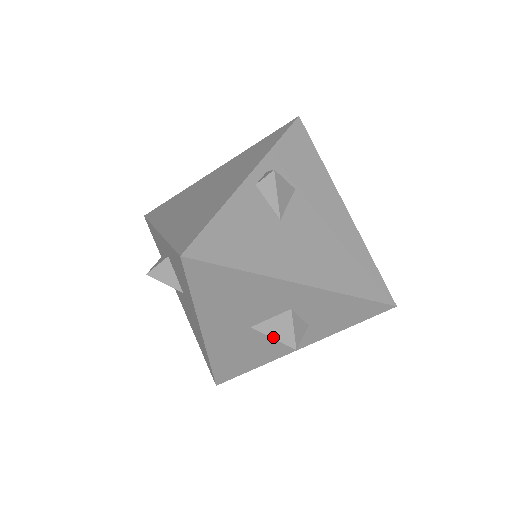
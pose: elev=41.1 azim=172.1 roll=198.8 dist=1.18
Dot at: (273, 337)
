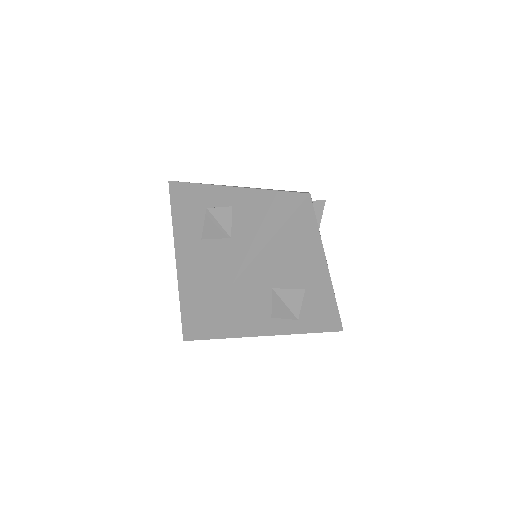
Dot at: (285, 303)
